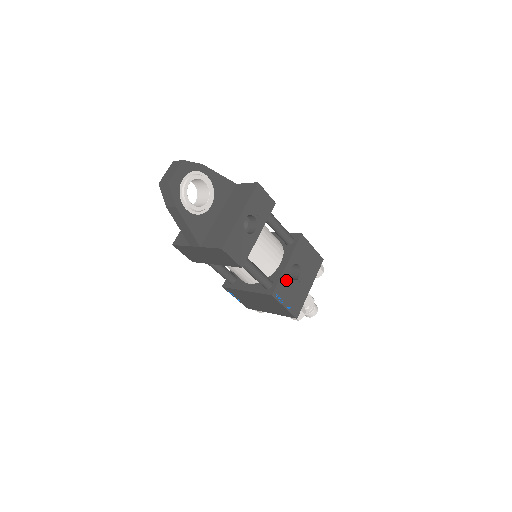
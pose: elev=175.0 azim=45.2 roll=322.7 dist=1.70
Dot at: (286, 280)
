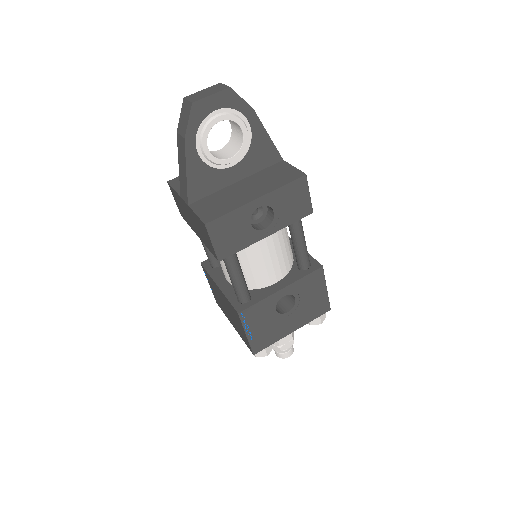
Dot at: (268, 306)
